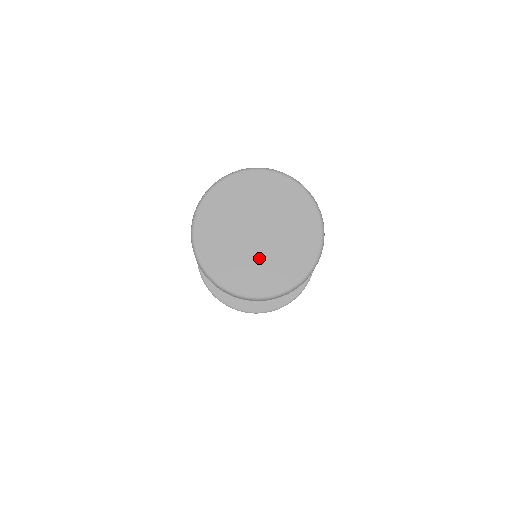
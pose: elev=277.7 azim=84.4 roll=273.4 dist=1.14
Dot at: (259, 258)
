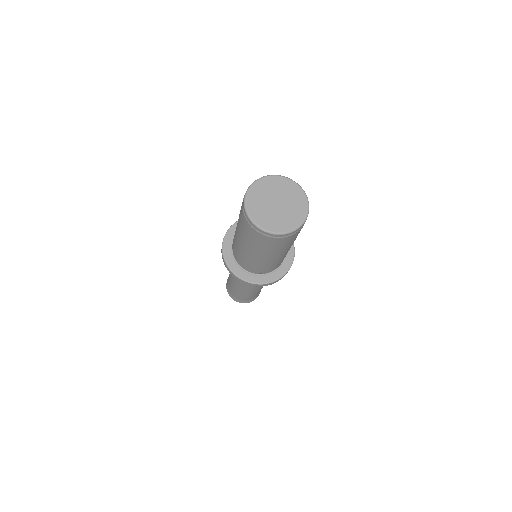
Dot at: (282, 214)
